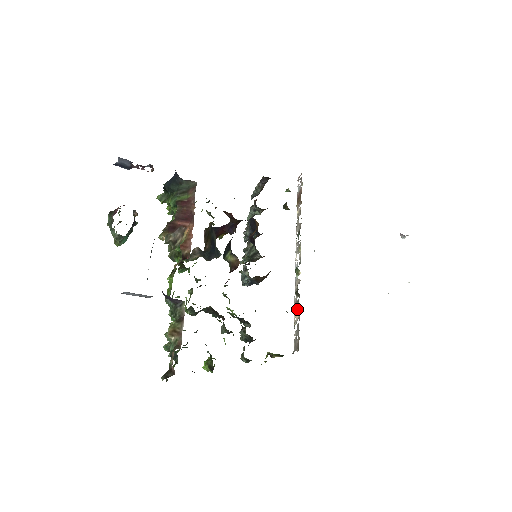
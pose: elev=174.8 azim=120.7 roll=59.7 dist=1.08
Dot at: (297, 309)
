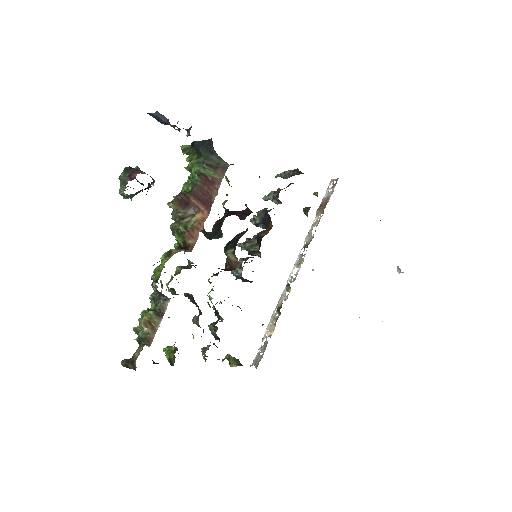
Dot at: (272, 326)
